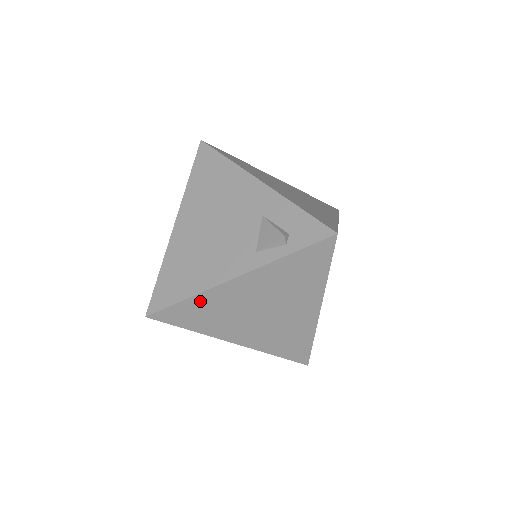
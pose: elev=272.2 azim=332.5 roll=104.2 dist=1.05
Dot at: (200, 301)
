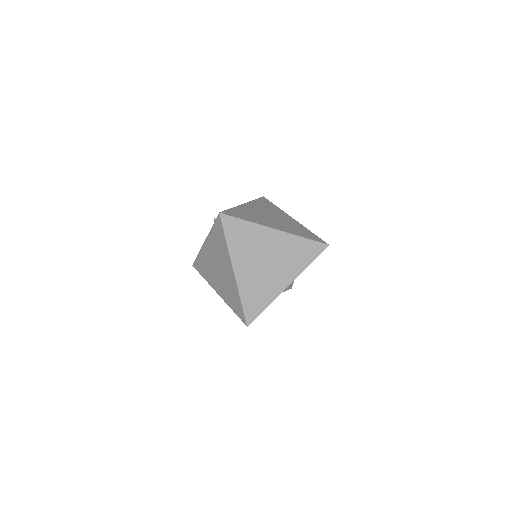
Dot at: (201, 257)
